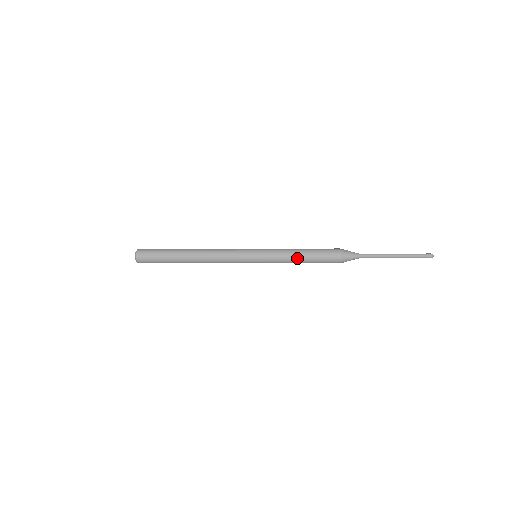
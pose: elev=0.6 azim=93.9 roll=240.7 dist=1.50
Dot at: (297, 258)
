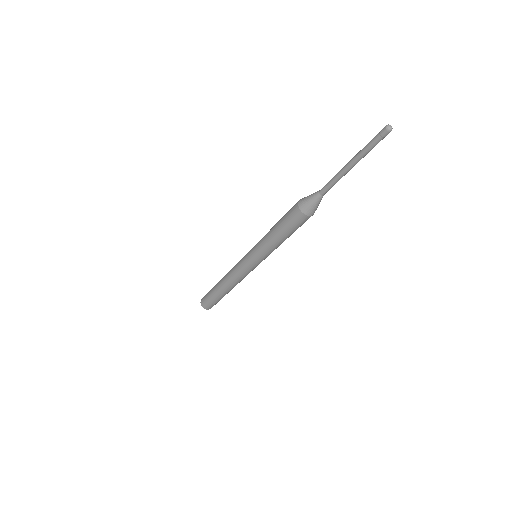
Dot at: (271, 229)
